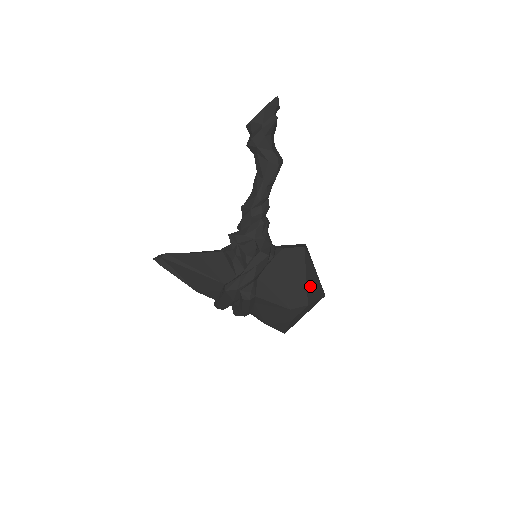
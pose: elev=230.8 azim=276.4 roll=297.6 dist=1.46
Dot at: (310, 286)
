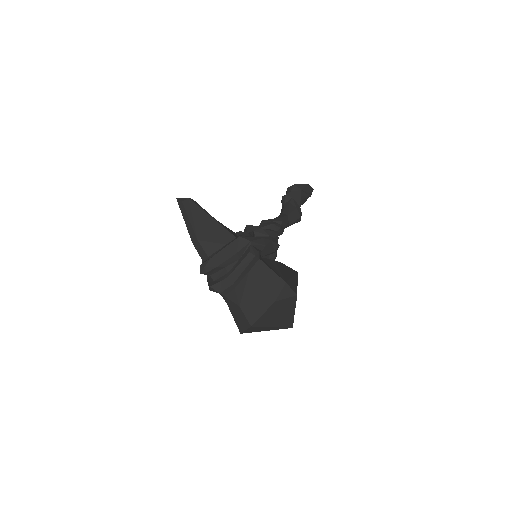
Dot at: occluded
